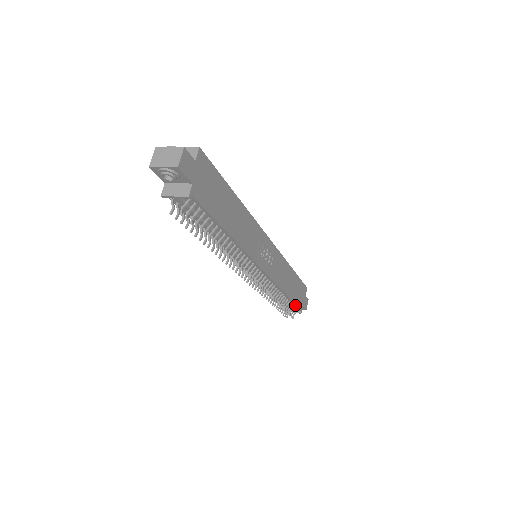
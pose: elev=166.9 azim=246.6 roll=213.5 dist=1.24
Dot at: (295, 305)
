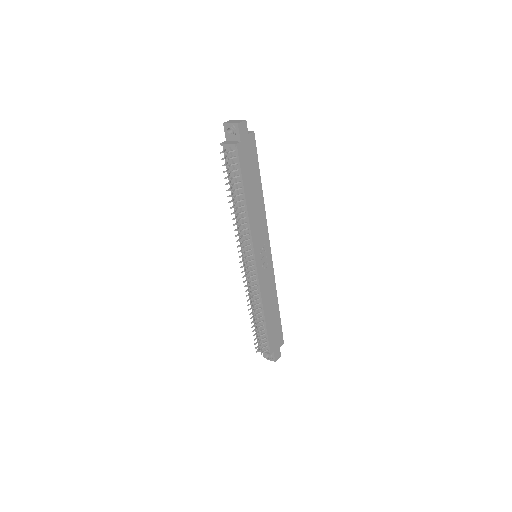
Dot at: (268, 339)
